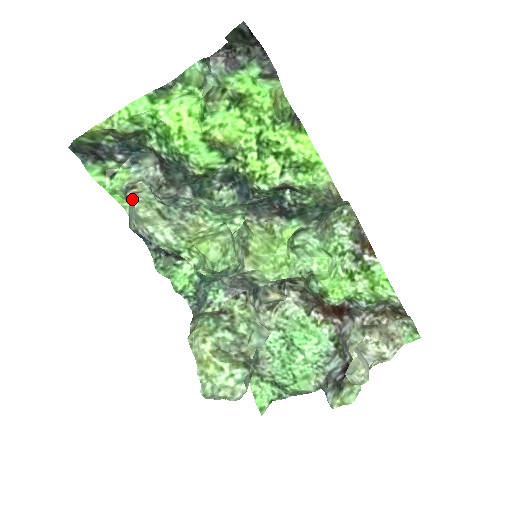
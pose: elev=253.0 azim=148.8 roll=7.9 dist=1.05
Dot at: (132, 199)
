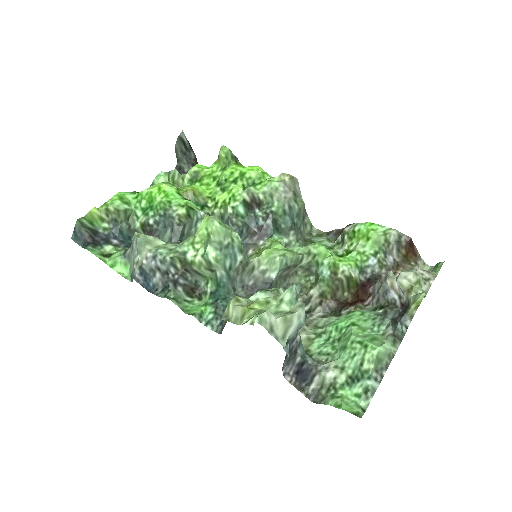
Dot at: (132, 246)
